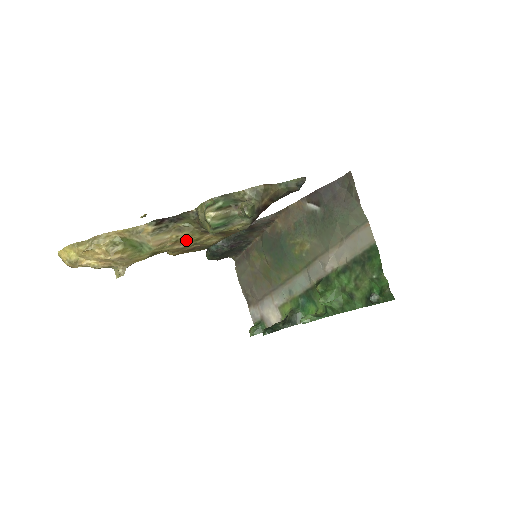
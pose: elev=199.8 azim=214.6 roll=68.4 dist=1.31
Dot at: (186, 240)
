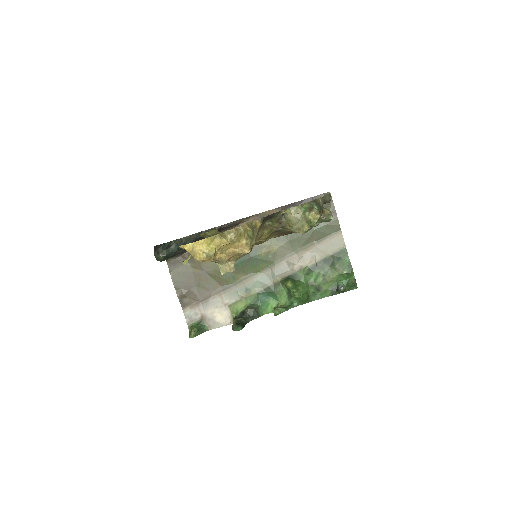
Dot at: (260, 238)
